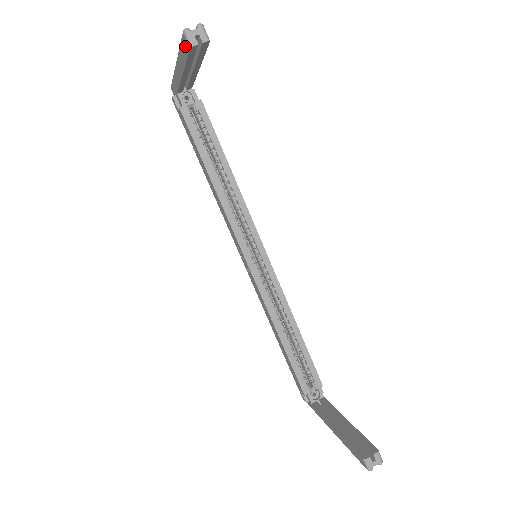
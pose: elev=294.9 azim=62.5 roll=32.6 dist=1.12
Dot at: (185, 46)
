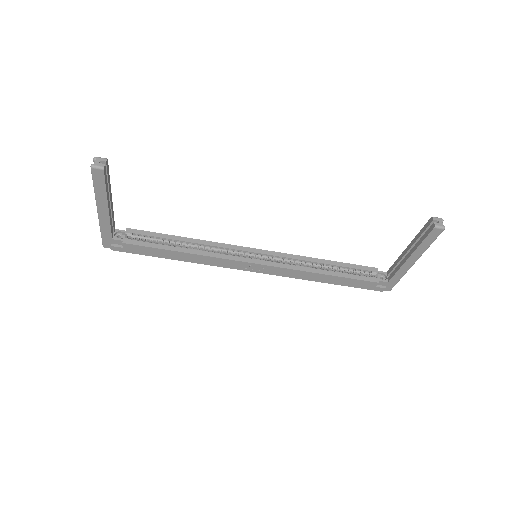
Dot at: (99, 176)
